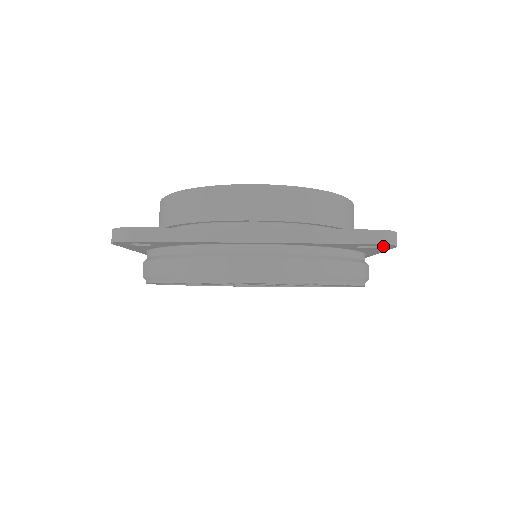
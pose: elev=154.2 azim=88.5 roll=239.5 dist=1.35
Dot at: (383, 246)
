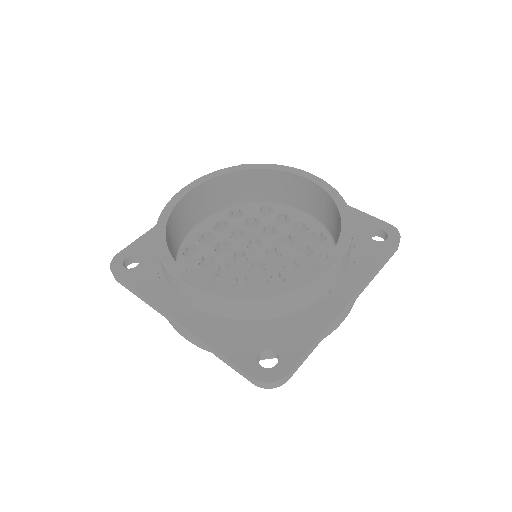
Dot at: occluded
